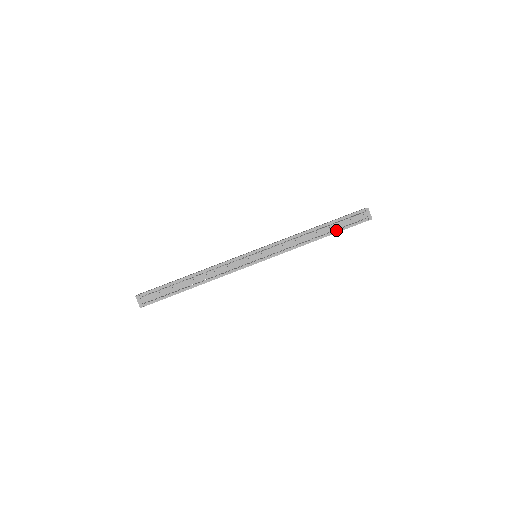
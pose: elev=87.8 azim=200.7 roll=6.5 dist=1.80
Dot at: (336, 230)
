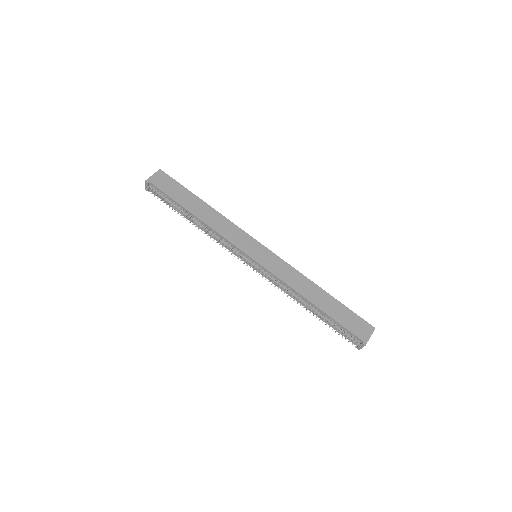
Dot at: (325, 321)
